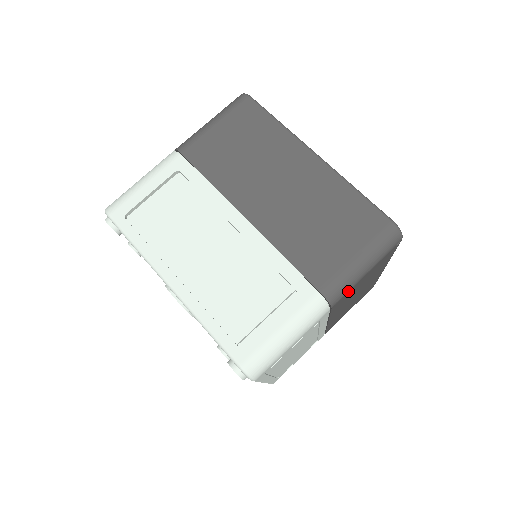
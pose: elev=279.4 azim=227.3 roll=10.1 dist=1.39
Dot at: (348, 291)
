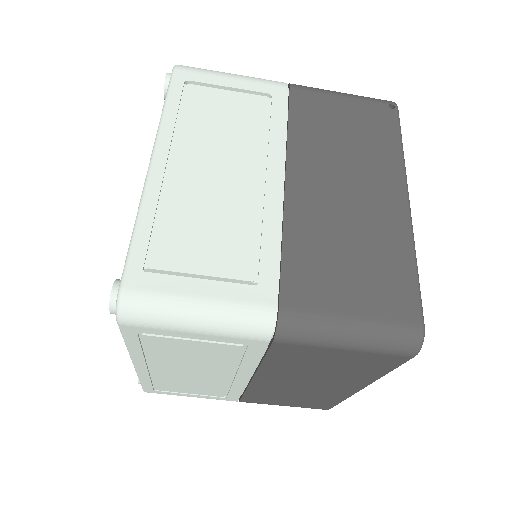
Dot at: occluded
